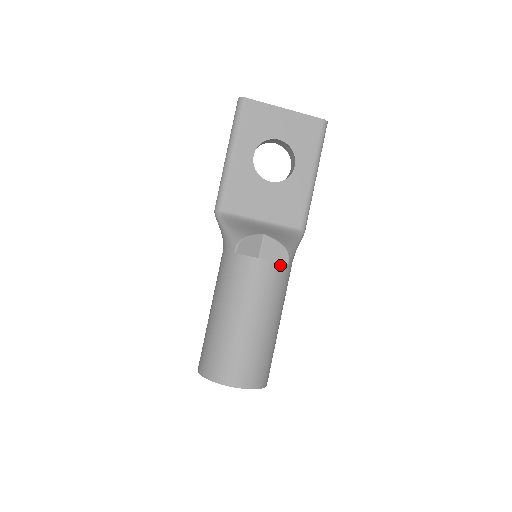
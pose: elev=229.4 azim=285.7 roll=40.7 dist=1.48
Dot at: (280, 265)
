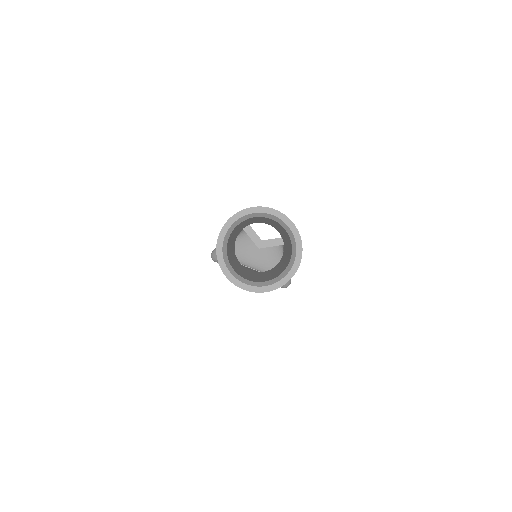
Dot at: occluded
